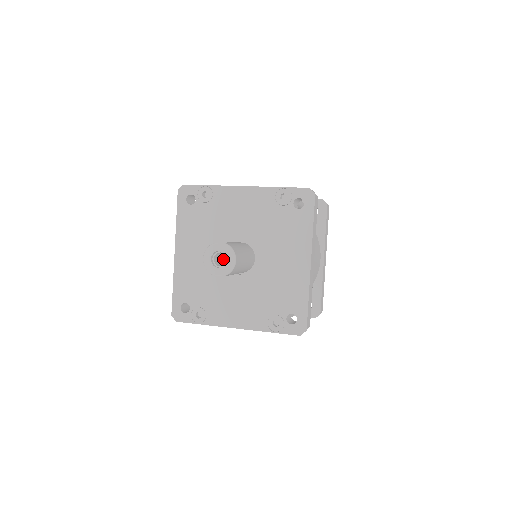
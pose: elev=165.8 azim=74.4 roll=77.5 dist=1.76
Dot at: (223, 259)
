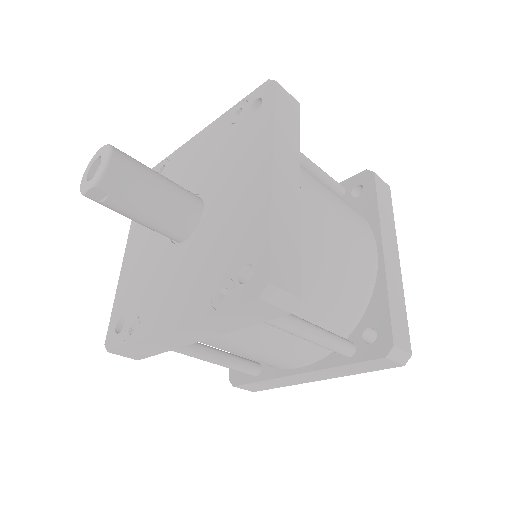
Dot at: occluded
